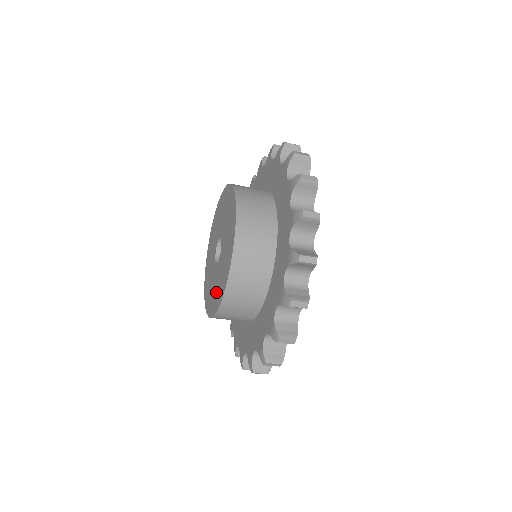
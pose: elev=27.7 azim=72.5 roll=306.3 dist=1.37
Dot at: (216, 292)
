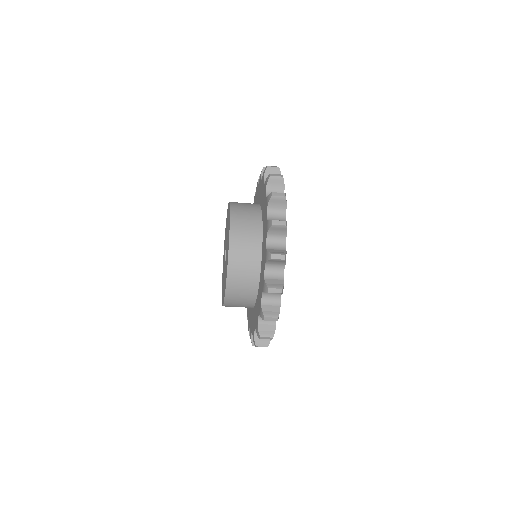
Dot at: occluded
